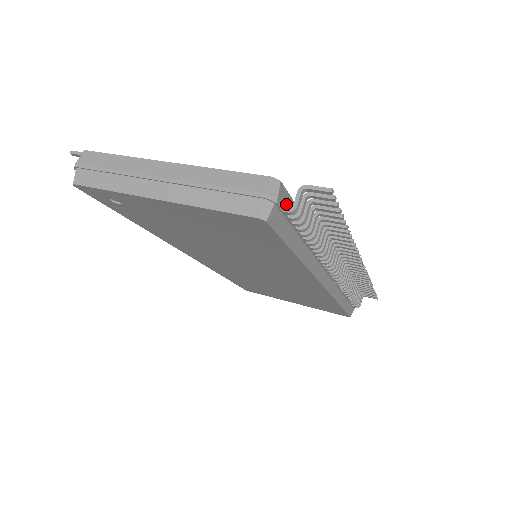
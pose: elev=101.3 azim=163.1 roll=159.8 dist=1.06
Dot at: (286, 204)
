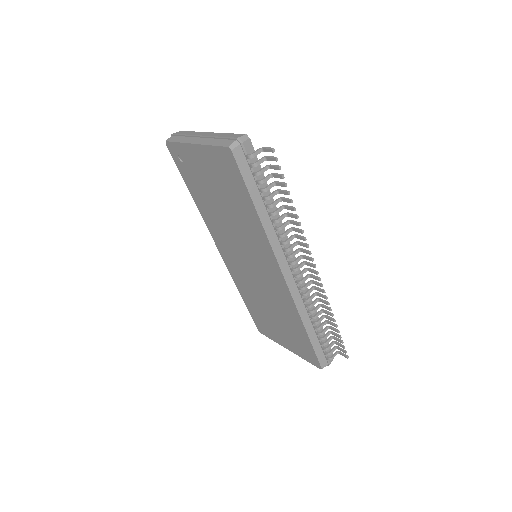
Dot at: occluded
